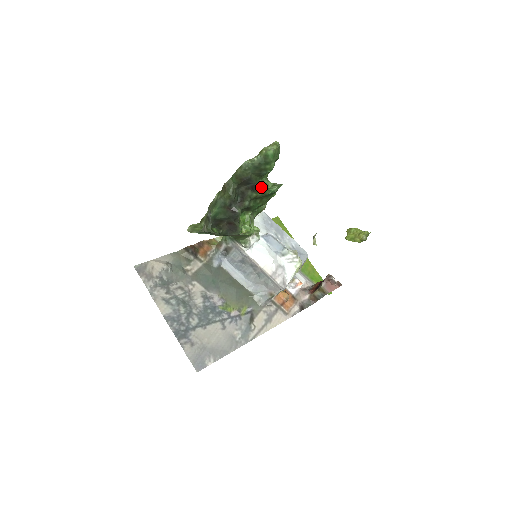
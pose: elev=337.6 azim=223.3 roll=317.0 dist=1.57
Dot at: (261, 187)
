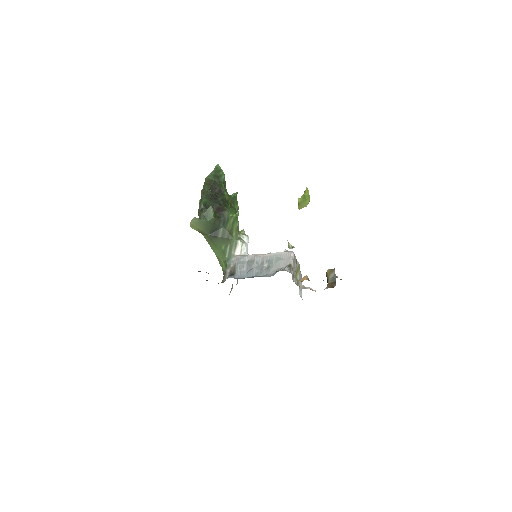
Dot at: (225, 191)
